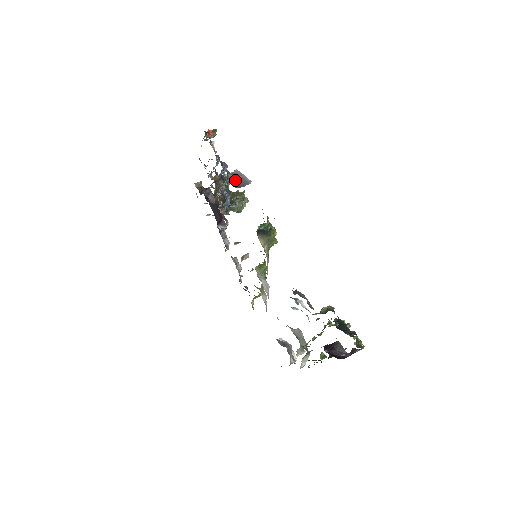
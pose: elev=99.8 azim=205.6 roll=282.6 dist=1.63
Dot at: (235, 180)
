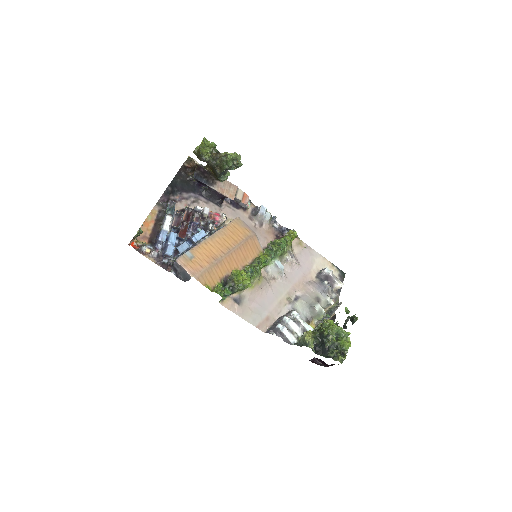
Dot at: (181, 272)
